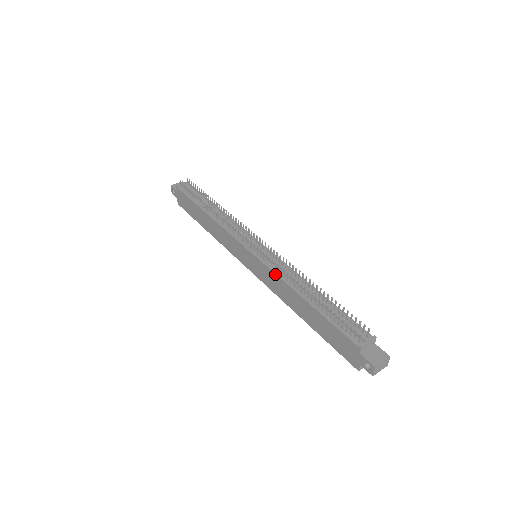
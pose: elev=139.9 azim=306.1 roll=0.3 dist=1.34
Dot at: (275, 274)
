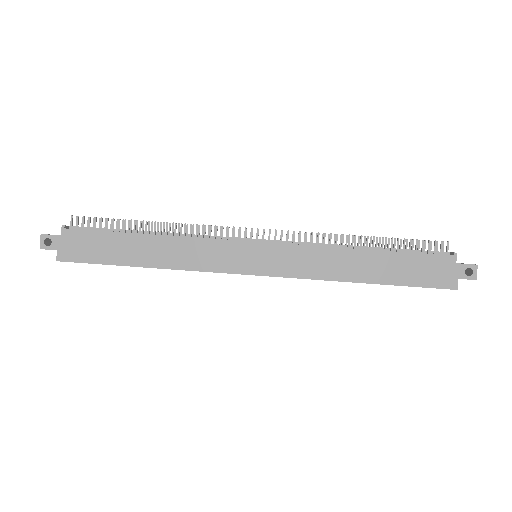
Dot at: (312, 246)
